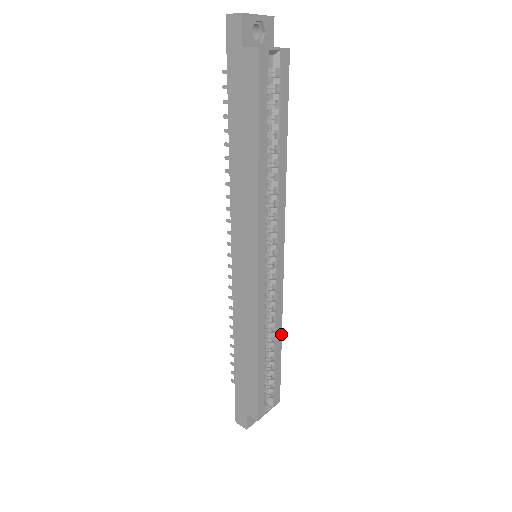
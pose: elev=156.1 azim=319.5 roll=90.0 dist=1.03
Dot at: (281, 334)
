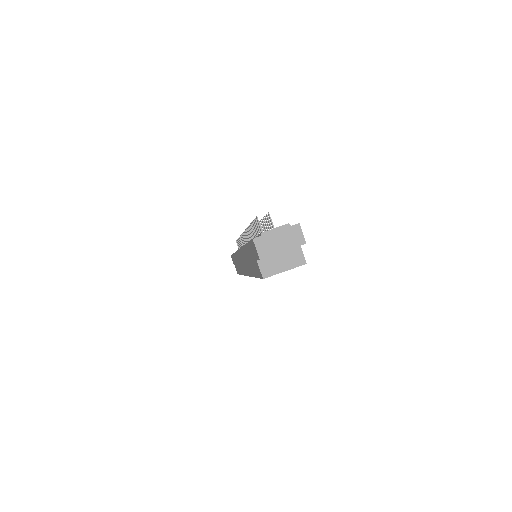
Dot at: occluded
